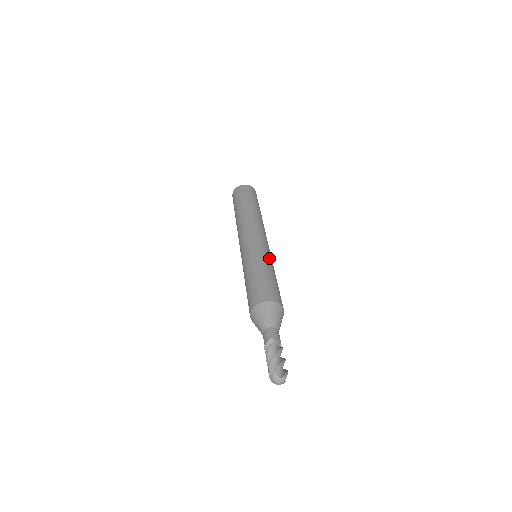
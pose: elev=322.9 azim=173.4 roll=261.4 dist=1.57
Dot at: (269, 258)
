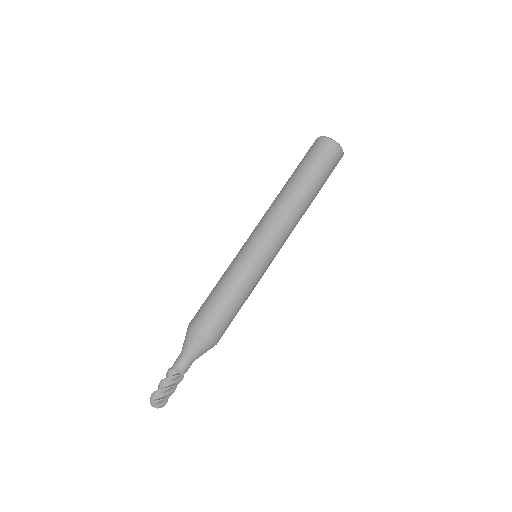
Dot at: (257, 280)
